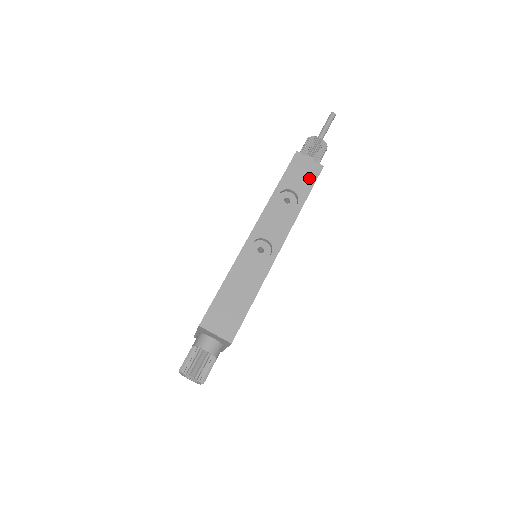
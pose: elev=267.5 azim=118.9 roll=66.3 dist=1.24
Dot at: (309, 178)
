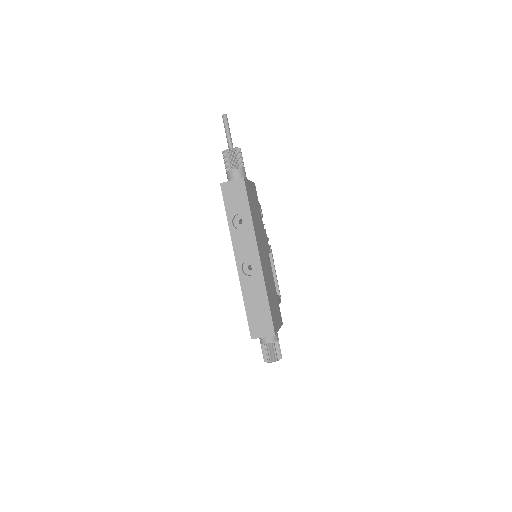
Dot at: (241, 195)
